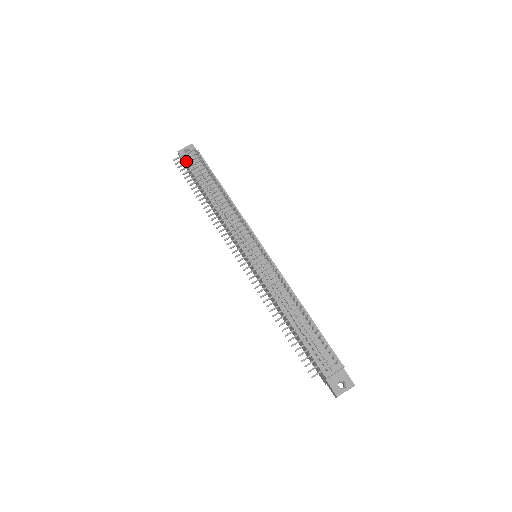
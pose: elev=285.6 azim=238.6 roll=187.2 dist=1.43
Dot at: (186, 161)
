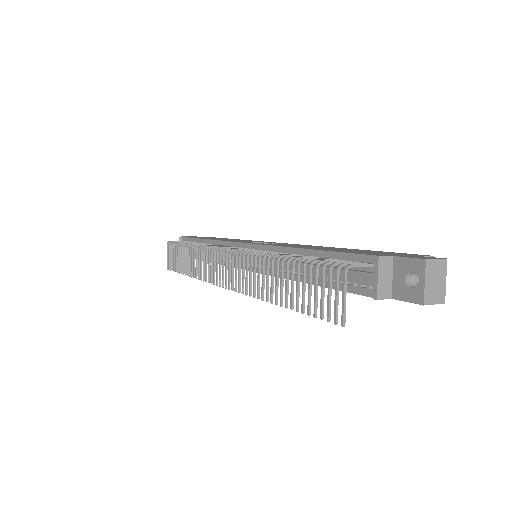
Dot at: occluded
